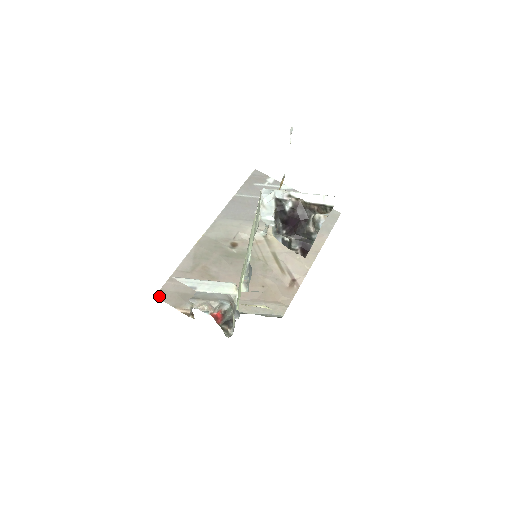
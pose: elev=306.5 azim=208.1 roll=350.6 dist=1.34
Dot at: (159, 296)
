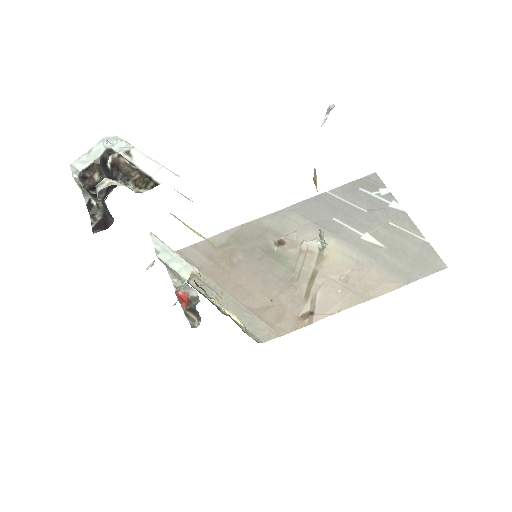
Dot at: occluded
